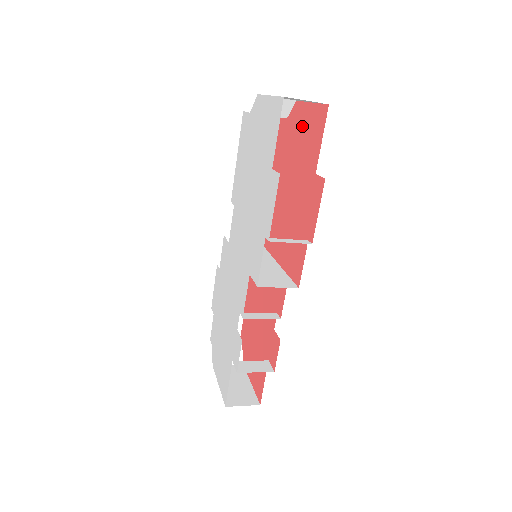
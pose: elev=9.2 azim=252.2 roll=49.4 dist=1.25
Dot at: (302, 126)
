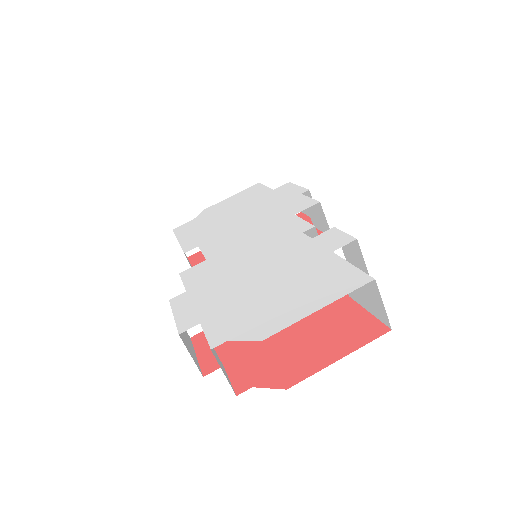
Dot at: occluded
